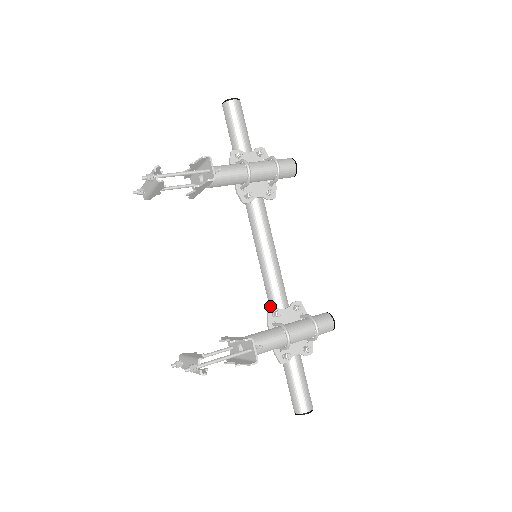
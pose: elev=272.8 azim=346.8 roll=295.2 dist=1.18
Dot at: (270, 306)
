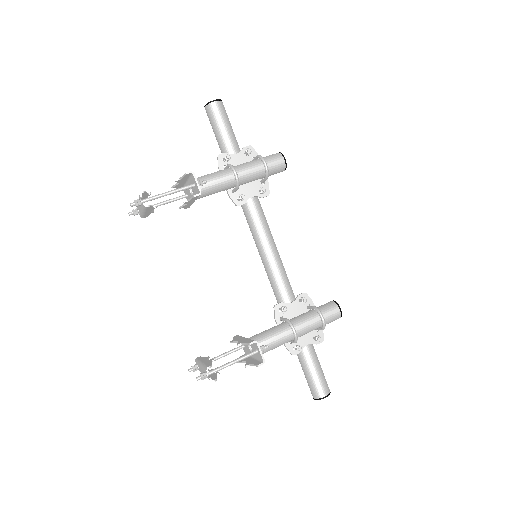
Dot at: (277, 301)
